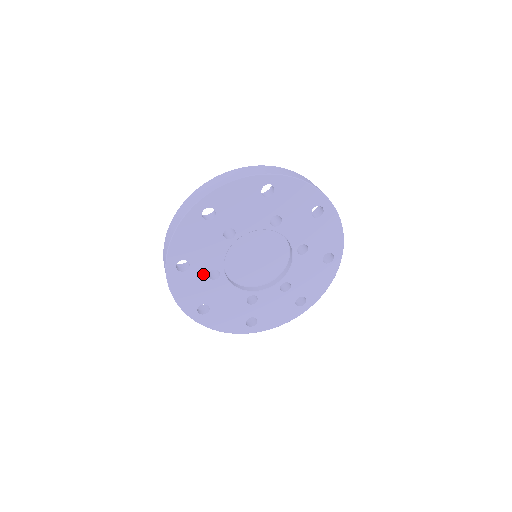
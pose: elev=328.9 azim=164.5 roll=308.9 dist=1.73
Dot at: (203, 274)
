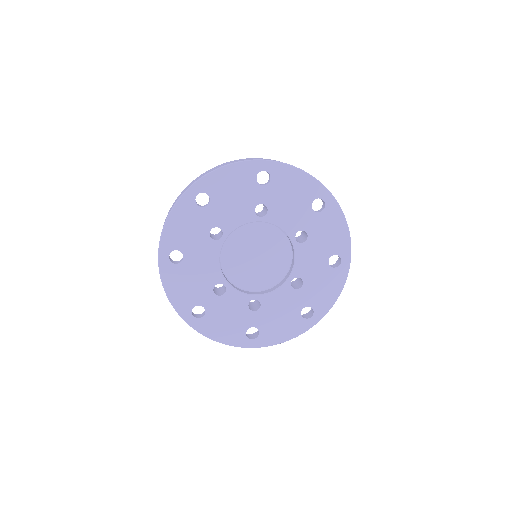
Dot at: (209, 224)
